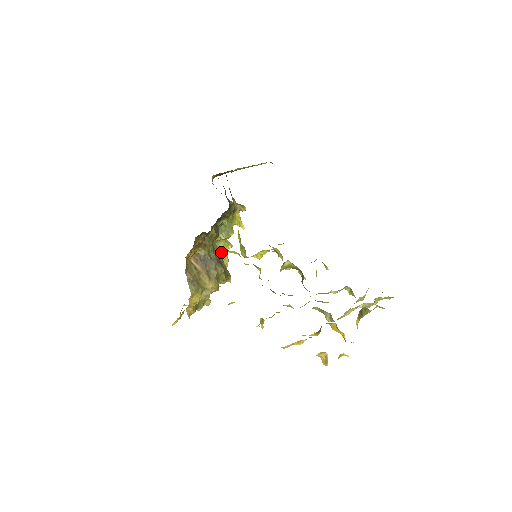
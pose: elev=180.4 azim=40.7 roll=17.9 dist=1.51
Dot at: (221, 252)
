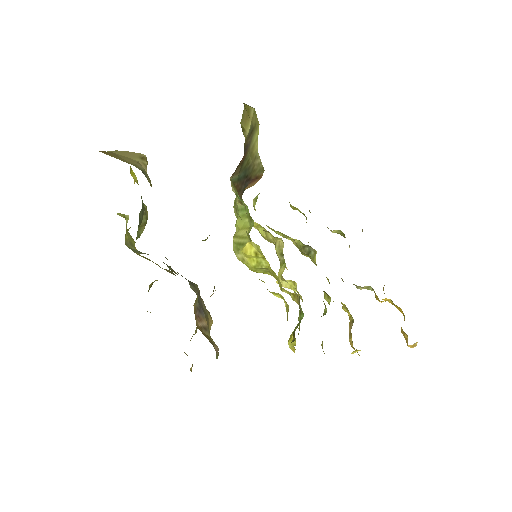
Dot at: (132, 243)
